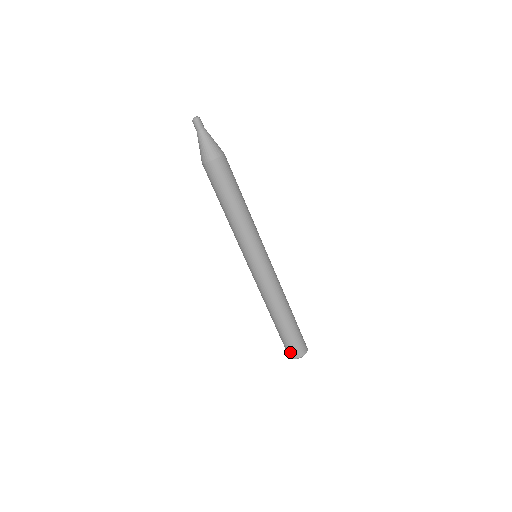
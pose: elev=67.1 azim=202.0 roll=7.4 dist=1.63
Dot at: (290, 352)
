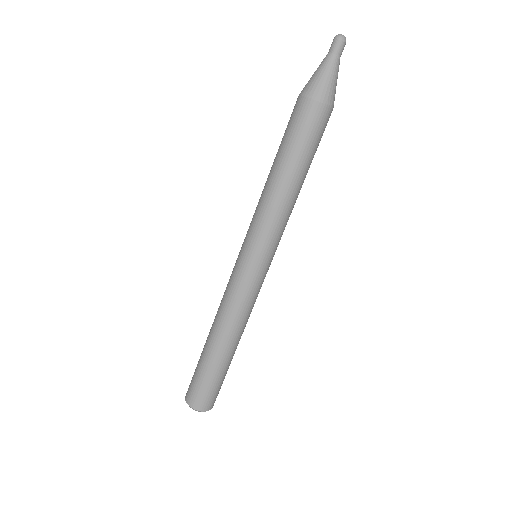
Dot at: (201, 400)
